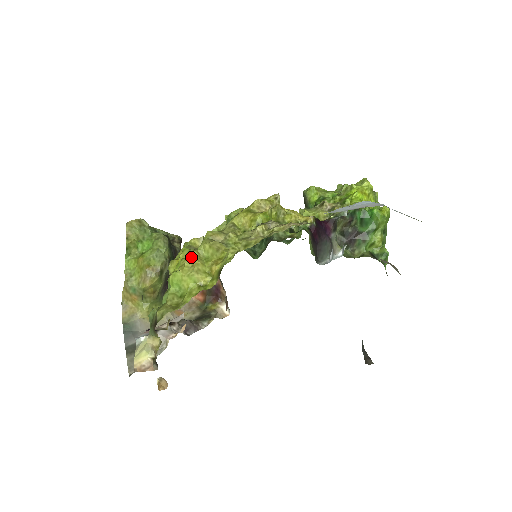
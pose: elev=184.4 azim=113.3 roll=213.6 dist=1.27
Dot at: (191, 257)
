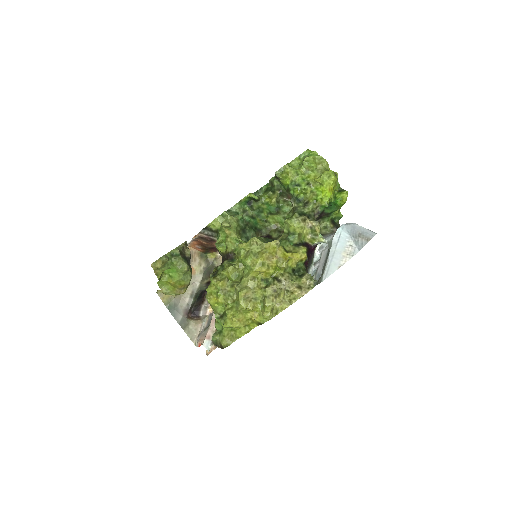
Dot at: (236, 316)
